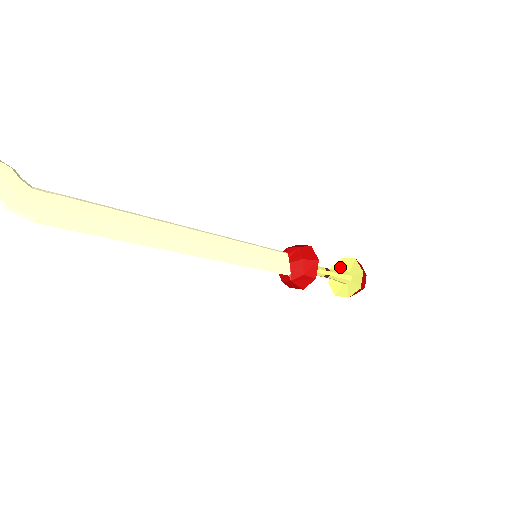
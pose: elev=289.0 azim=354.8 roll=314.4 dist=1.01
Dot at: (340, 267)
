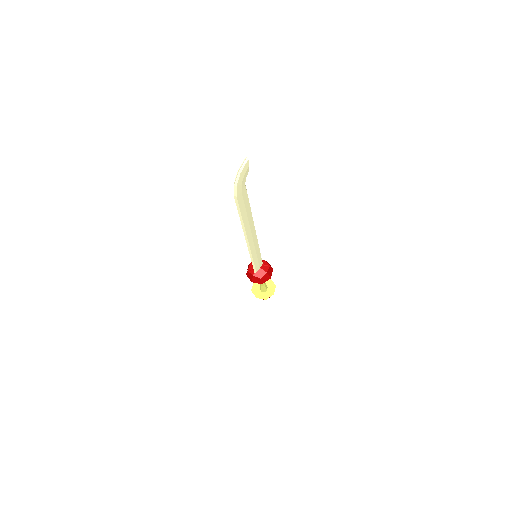
Dot at: occluded
